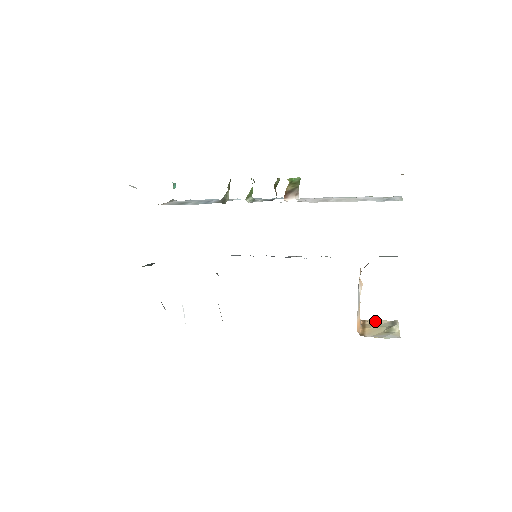
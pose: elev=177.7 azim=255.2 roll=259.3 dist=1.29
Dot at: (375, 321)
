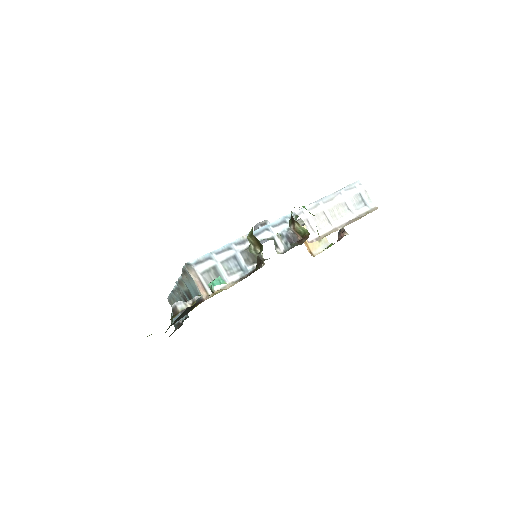
Dot at: occluded
